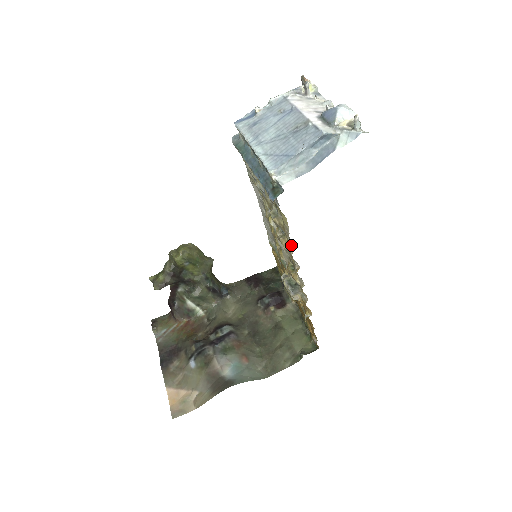
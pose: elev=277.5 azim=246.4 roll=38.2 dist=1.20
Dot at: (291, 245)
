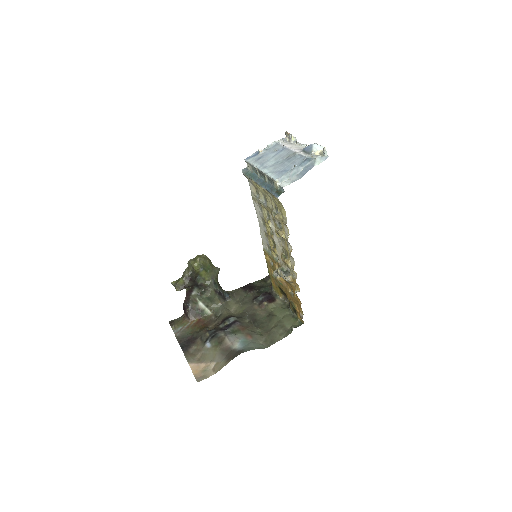
Dot at: (287, 232)
